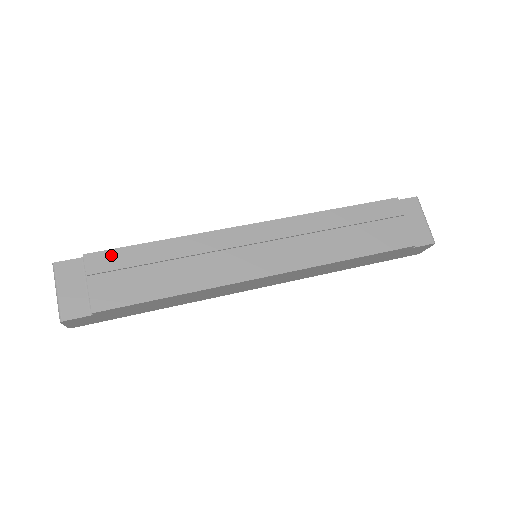
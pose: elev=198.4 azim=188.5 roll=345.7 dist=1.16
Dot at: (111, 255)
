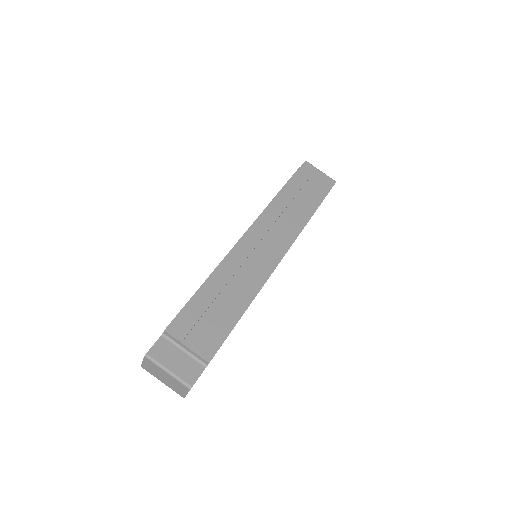
Dot at: (182, 317)
